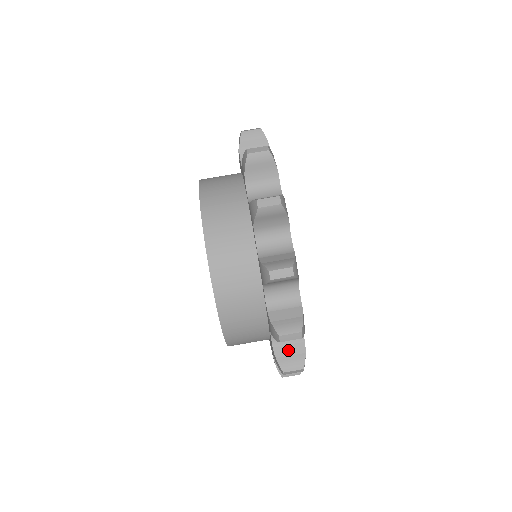
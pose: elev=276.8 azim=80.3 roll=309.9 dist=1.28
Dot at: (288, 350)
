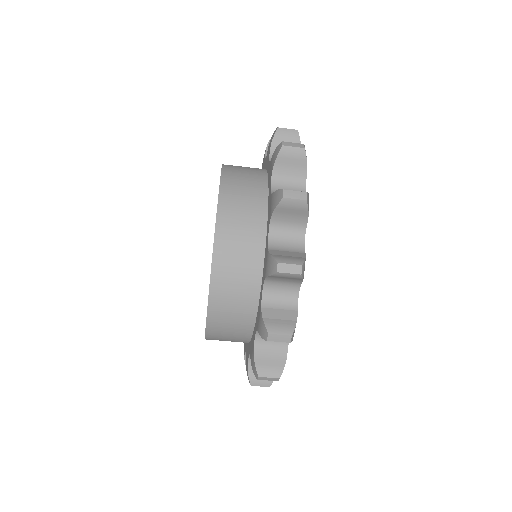
Dot at: occluded
